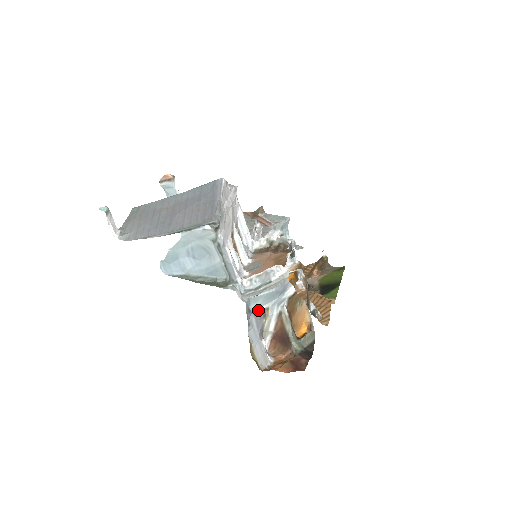
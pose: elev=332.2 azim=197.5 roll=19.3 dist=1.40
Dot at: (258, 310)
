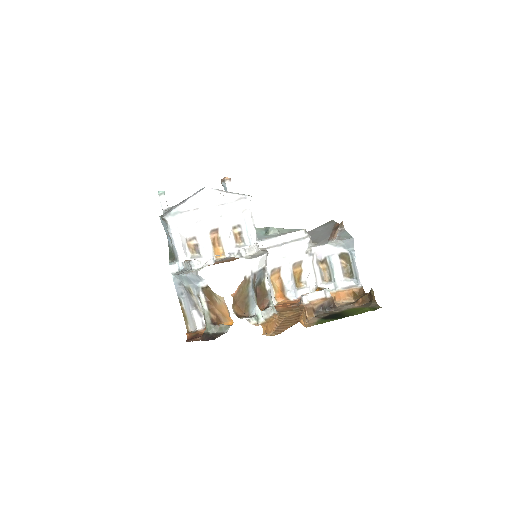
Dot at: (186, 286)
